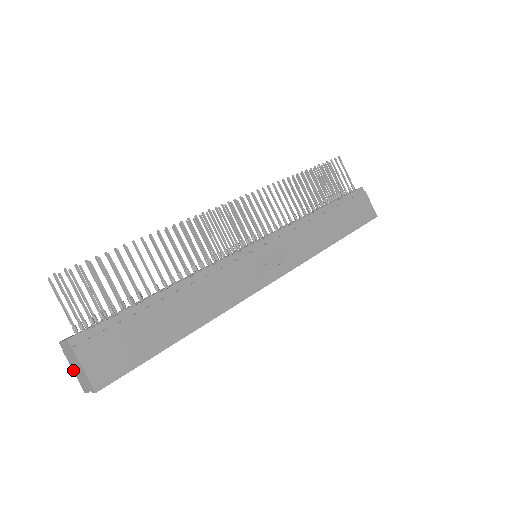
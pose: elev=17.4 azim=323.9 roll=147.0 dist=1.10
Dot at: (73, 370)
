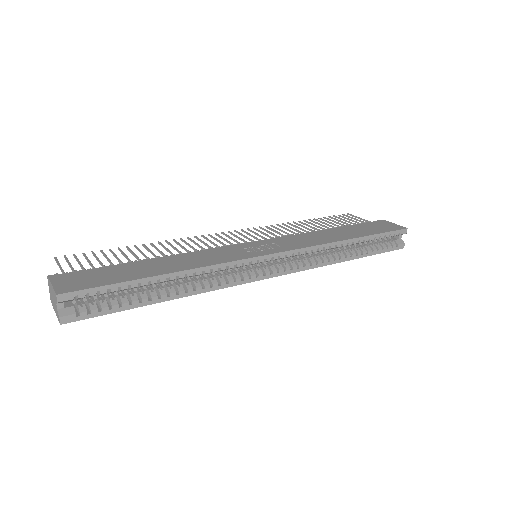
Dot at: (55, 312)
